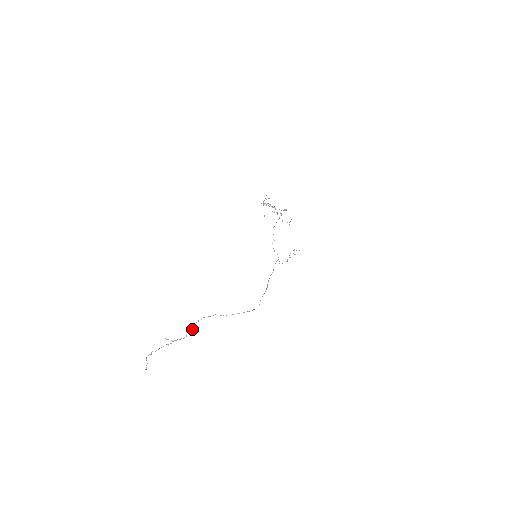
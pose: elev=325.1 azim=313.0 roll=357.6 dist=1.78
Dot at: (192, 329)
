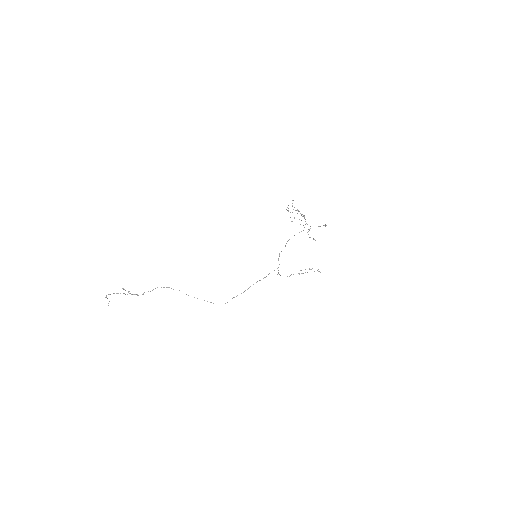
Dot at: (150, 291)
